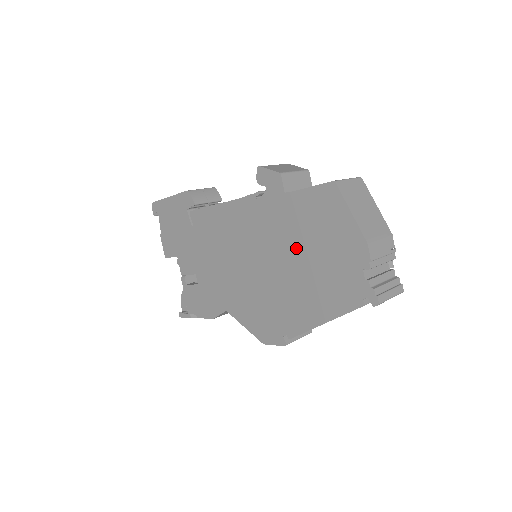
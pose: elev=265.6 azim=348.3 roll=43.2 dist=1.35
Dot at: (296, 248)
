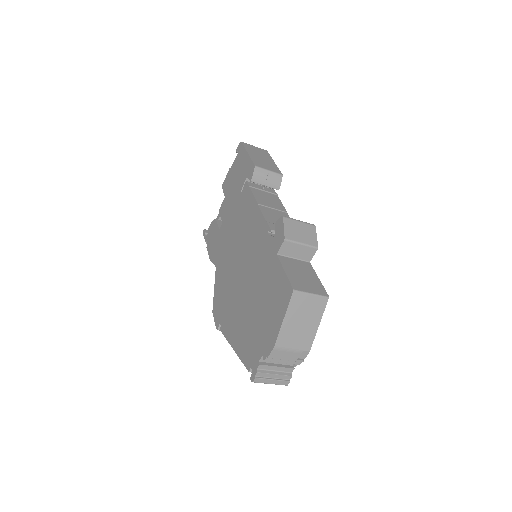
Dot at: (256, 292)
